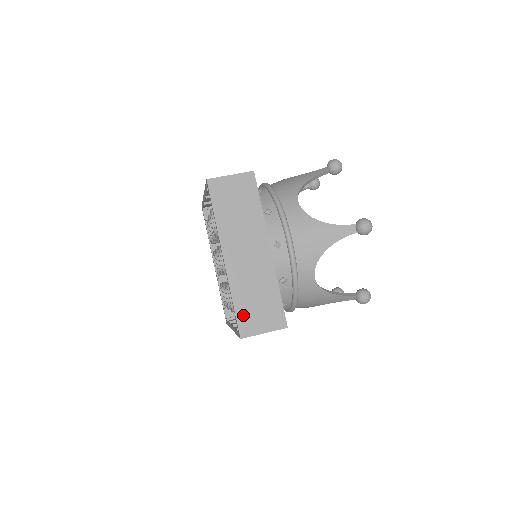
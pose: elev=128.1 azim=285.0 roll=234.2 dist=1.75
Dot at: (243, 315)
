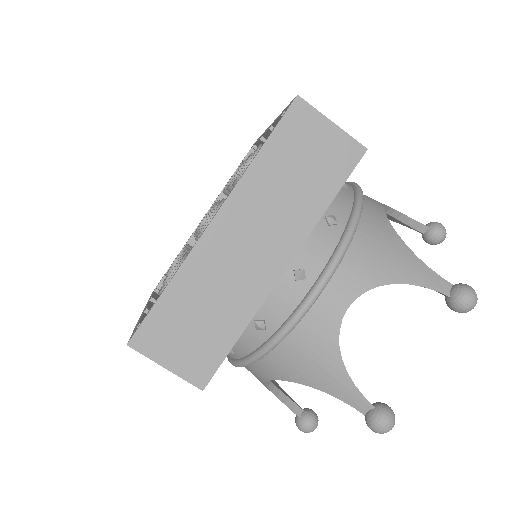
Dot at: occluded
